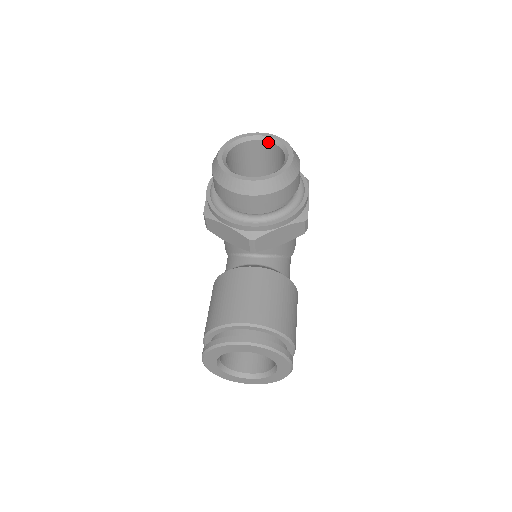
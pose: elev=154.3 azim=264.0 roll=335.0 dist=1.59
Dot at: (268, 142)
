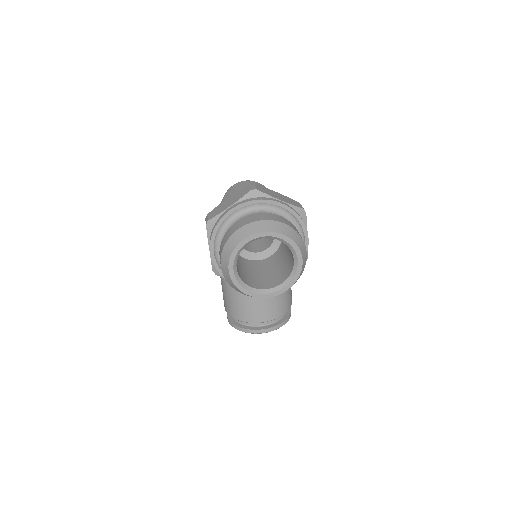
Dot at: (274, 238)
